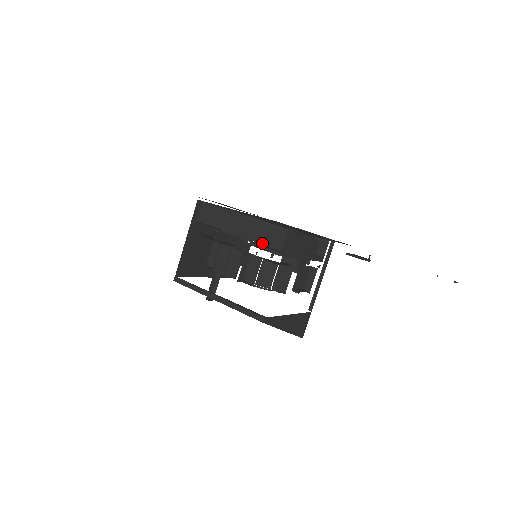
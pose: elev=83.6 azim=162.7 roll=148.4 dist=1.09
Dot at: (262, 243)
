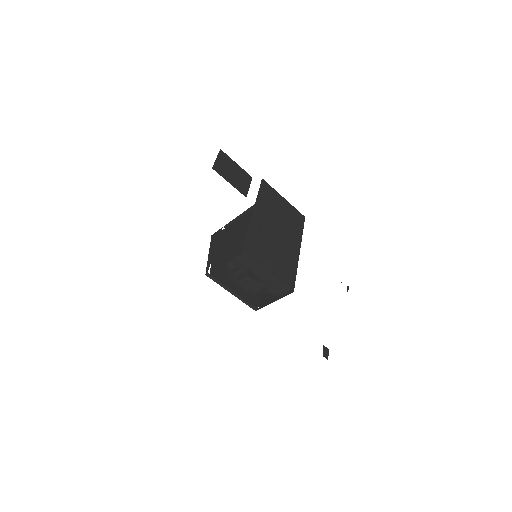
Dot at: (273, 287)
